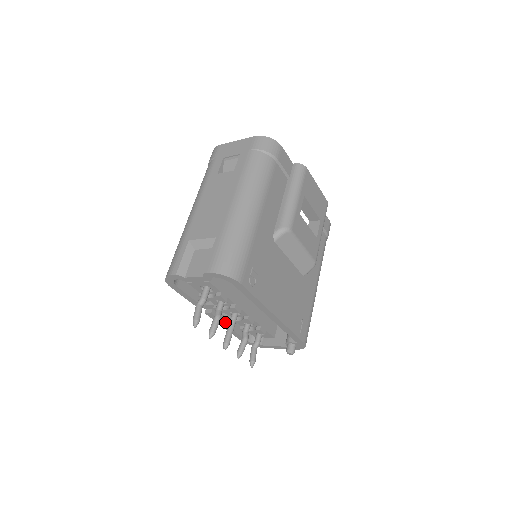
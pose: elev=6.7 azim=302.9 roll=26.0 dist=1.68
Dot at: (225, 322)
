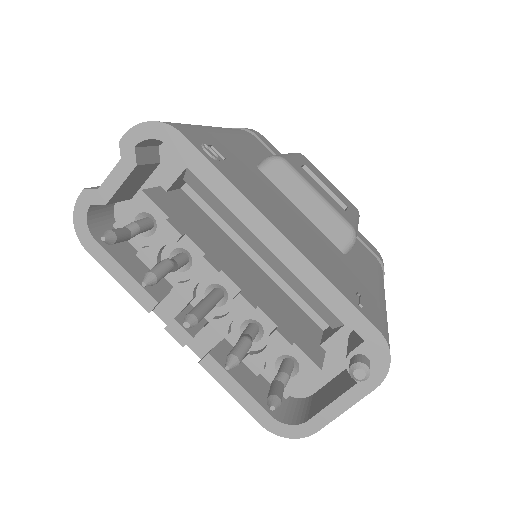
Dot at: (210, 353)
